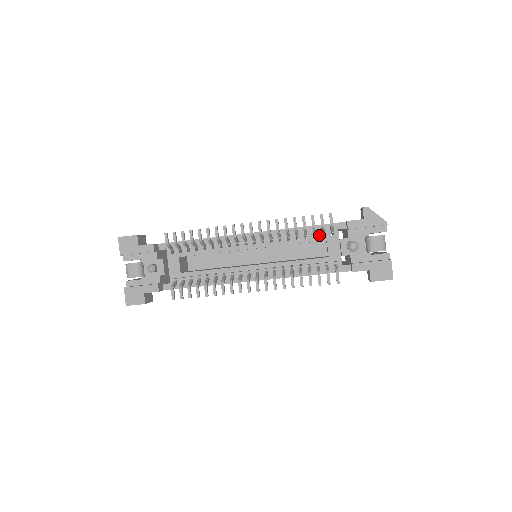
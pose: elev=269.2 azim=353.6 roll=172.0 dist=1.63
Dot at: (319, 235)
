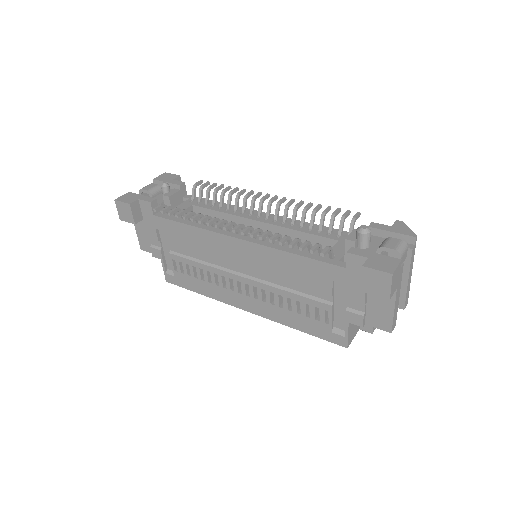
Dot at: (334, 235)
